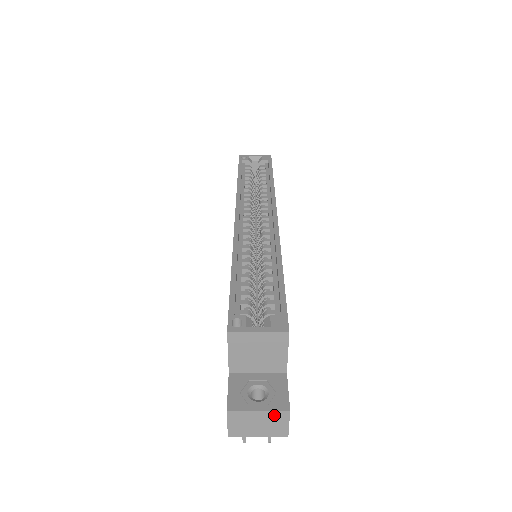
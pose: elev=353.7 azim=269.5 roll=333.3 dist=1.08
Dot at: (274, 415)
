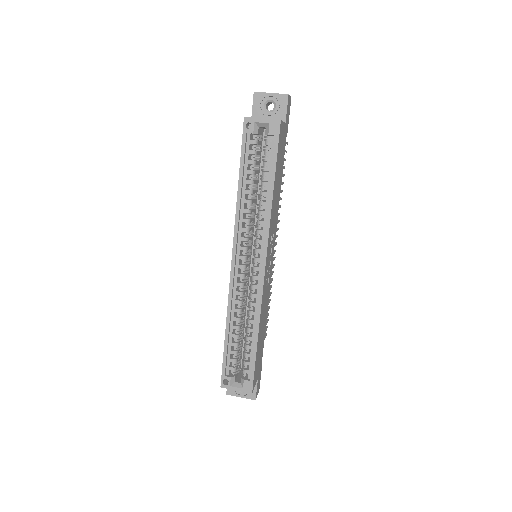
Dot at: (249, 397)
